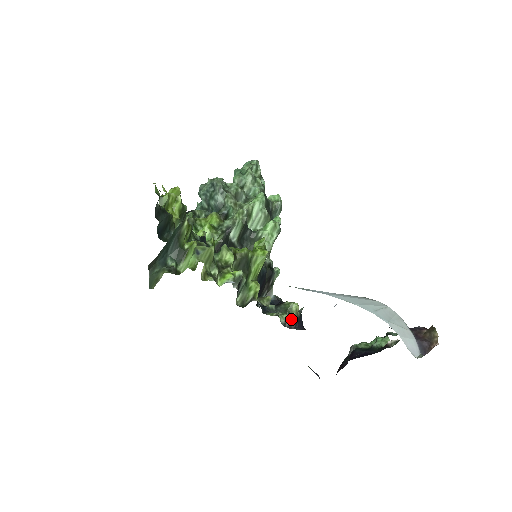
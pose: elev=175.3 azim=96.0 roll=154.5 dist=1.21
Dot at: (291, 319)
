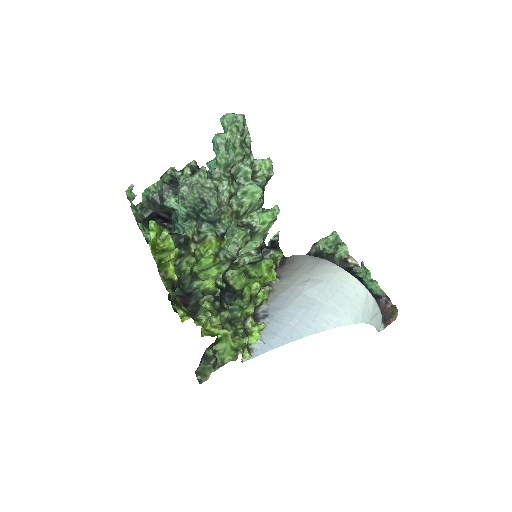
Dot at: (276, 266)
